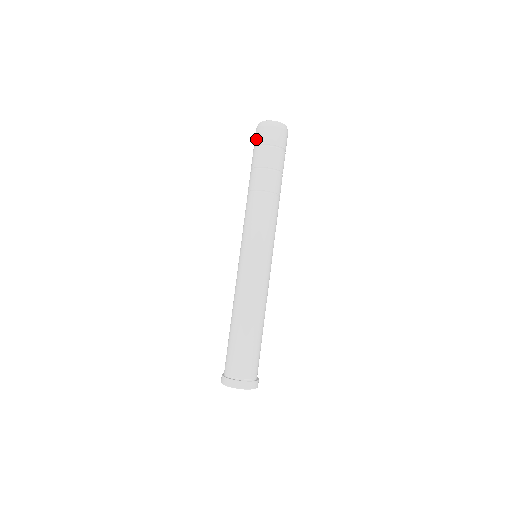
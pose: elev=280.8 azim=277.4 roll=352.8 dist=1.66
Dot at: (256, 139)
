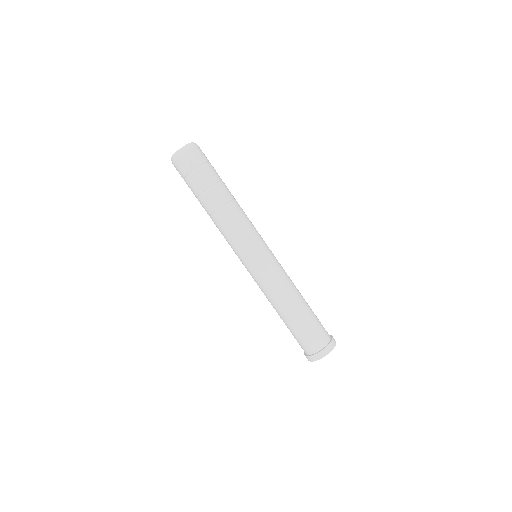
Dot at: (181, 171)
